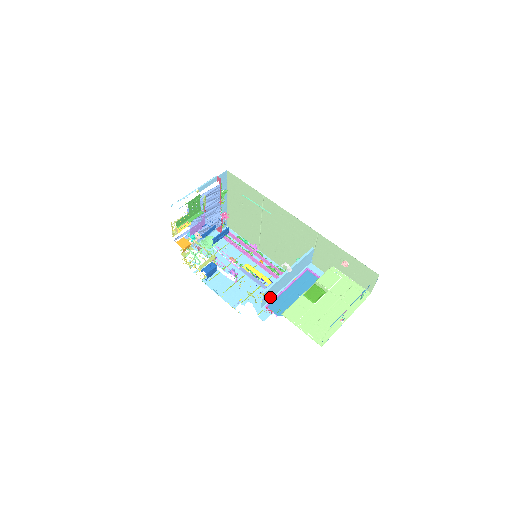
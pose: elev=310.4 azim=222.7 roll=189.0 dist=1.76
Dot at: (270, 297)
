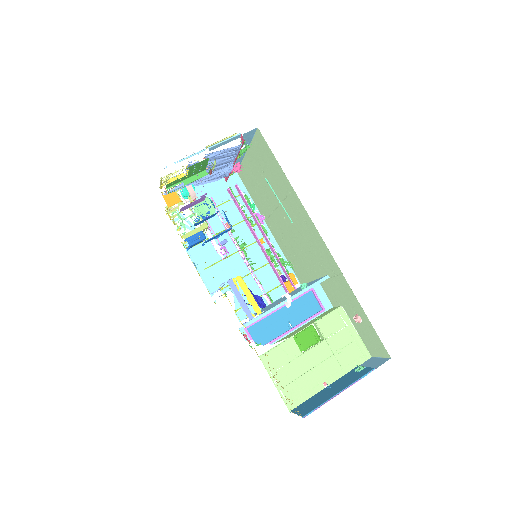
Dot at: occluded
